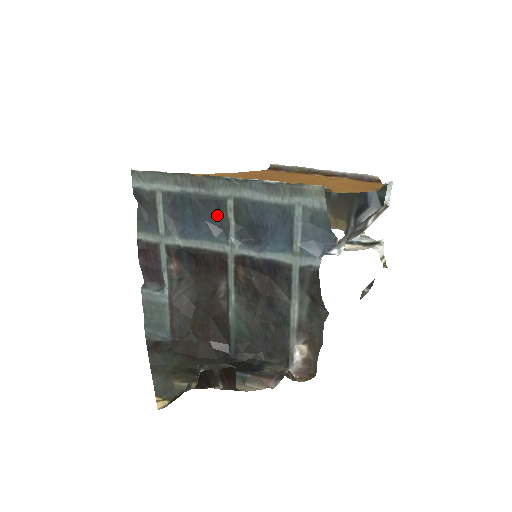
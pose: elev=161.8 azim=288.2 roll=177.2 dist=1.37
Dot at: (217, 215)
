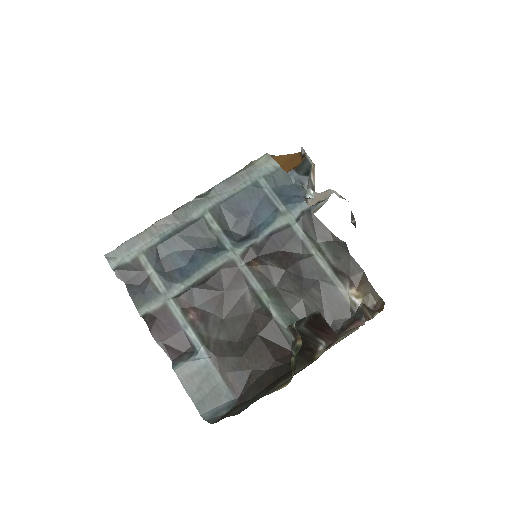
Dot at: (203, 237)
